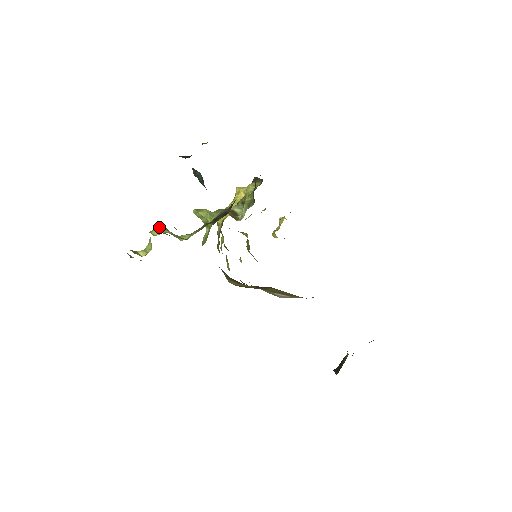
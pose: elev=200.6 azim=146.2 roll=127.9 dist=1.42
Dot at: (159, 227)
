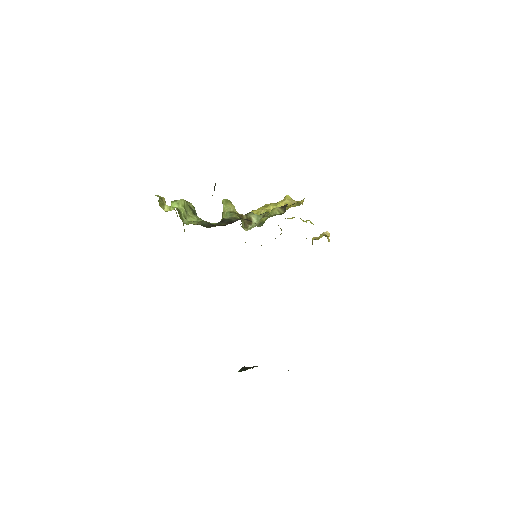
Dot at: (180, 202)
